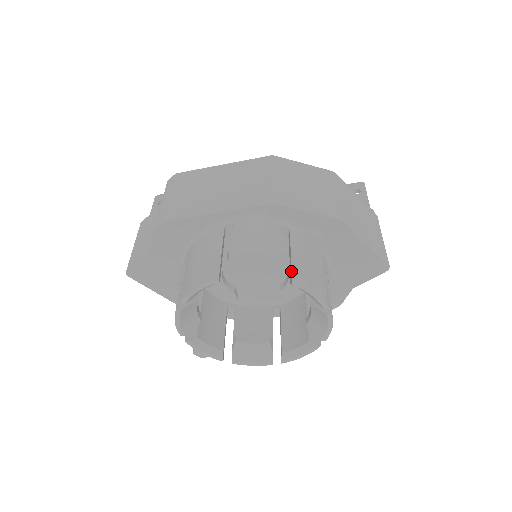
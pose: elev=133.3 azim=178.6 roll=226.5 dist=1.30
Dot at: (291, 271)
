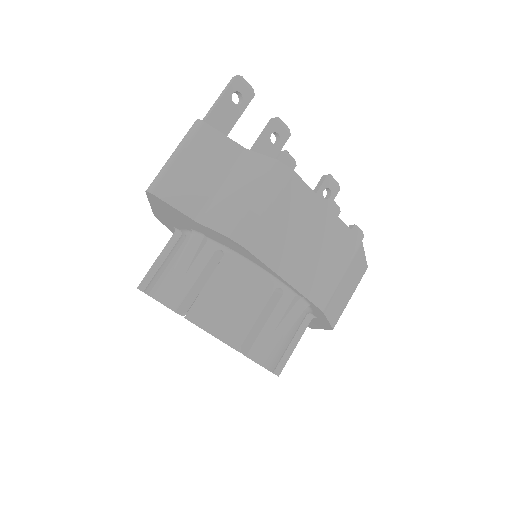
Dot at: occluded
